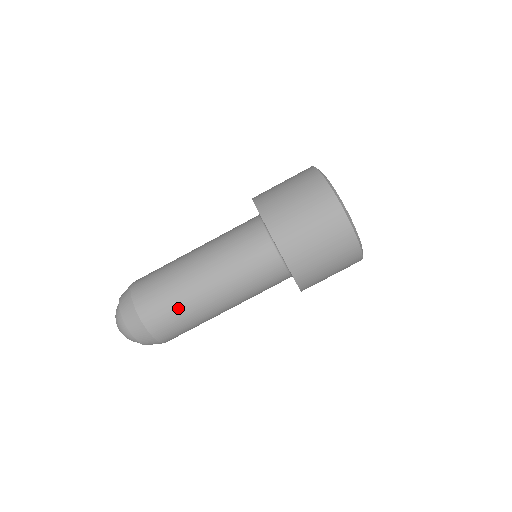
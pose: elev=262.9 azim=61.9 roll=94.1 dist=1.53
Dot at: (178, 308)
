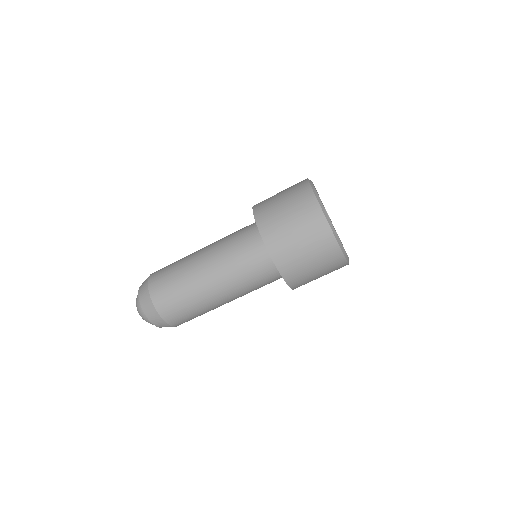
Dot at: (199, 314)
